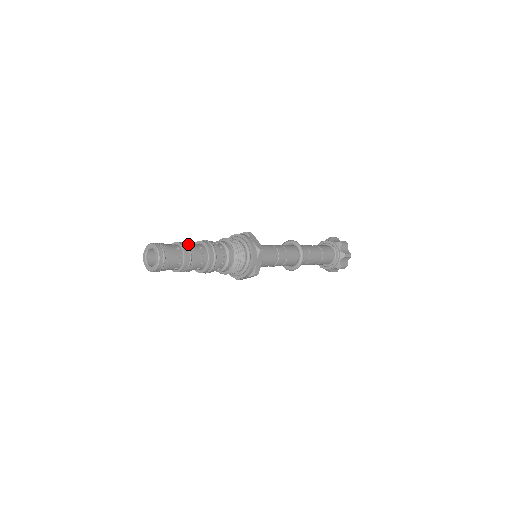
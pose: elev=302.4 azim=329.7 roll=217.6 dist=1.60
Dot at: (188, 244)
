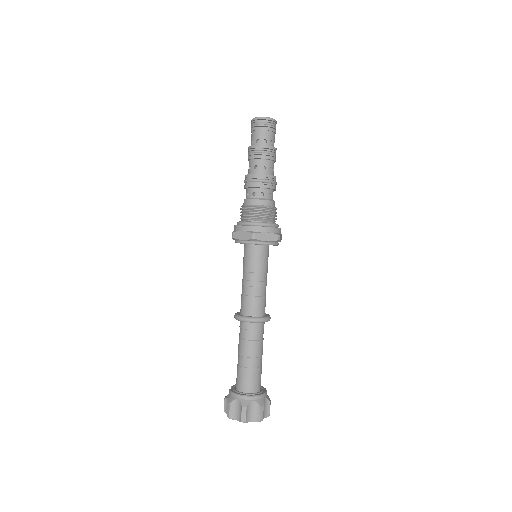
Dot at: occluded
